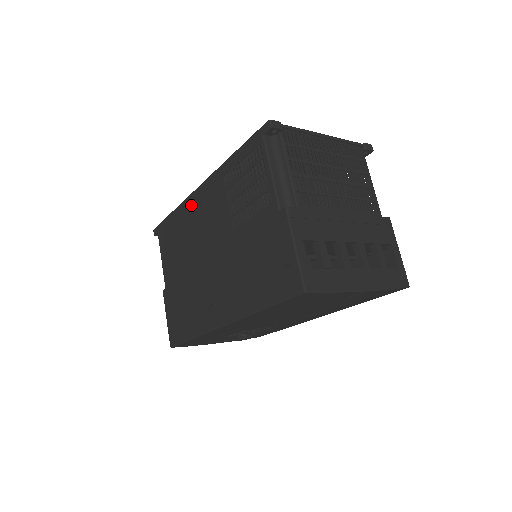
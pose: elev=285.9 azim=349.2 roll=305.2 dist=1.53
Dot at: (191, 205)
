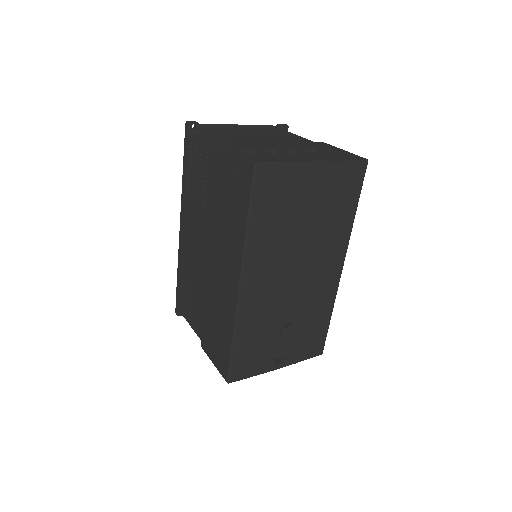
Dot at: (182, 248)
